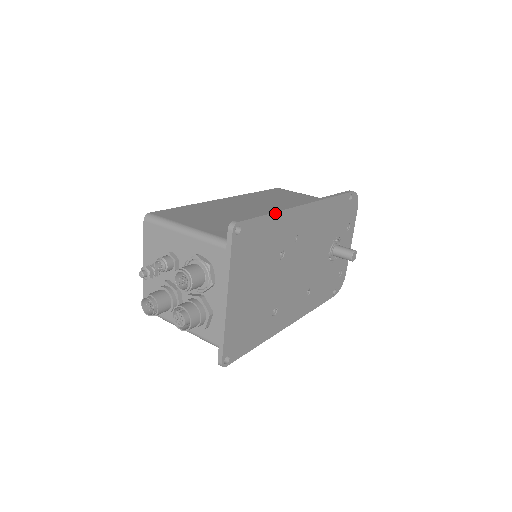
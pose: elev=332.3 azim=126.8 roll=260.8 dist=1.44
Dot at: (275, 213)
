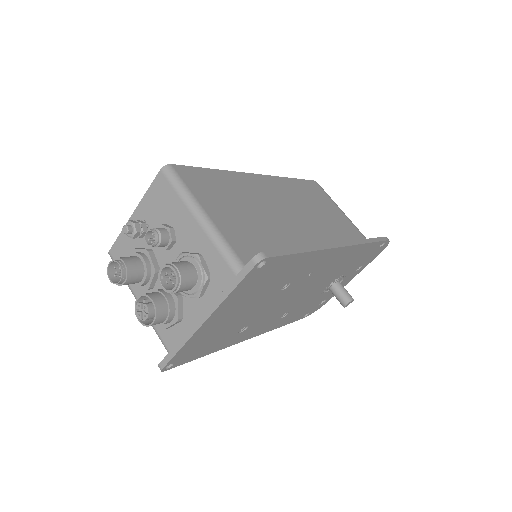
Dot at: (308, 252)
